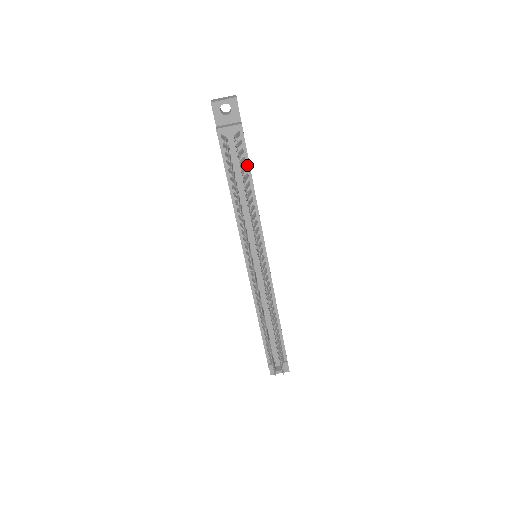
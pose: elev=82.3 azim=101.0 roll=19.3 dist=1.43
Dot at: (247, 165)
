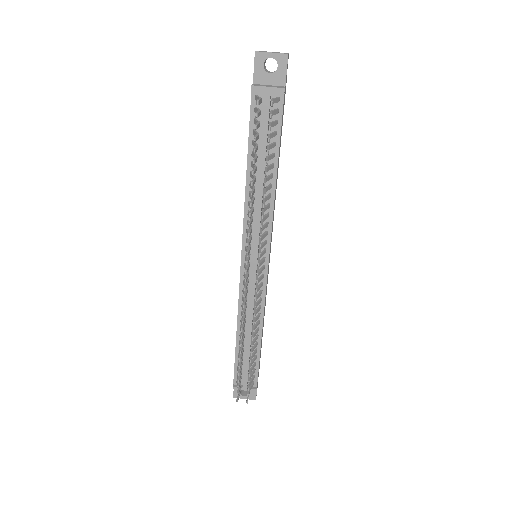
Dot at: (277, 142)
